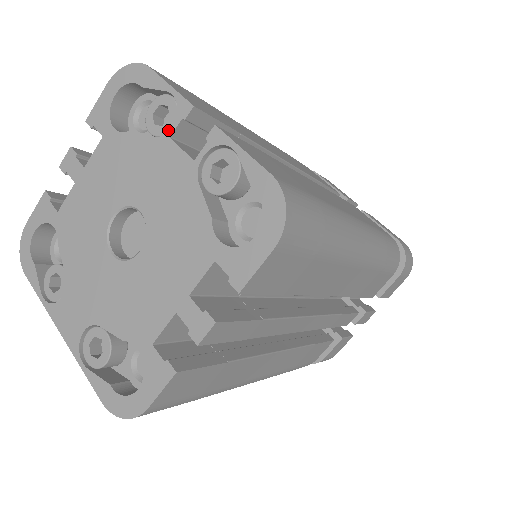
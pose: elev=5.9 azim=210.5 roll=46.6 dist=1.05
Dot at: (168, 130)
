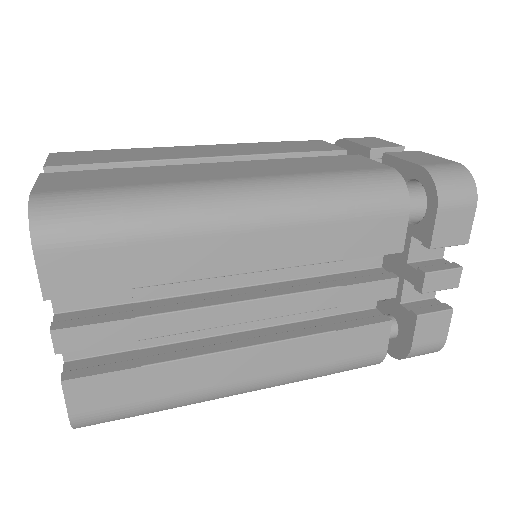
Dot at: occluded
